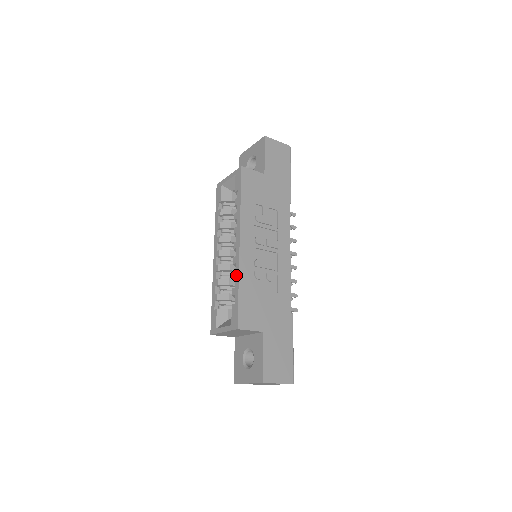
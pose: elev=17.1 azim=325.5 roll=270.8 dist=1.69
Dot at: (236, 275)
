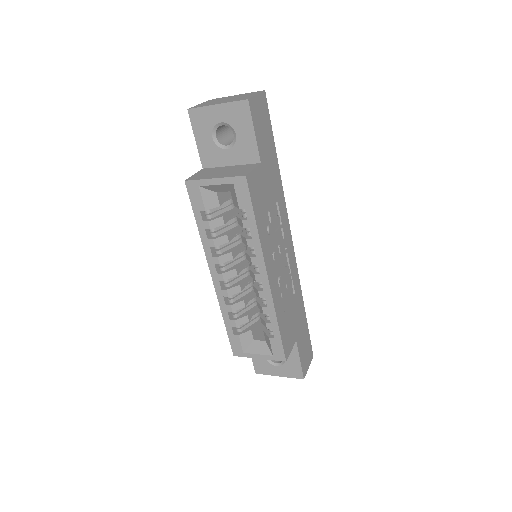
Dot at: (270, 312)
